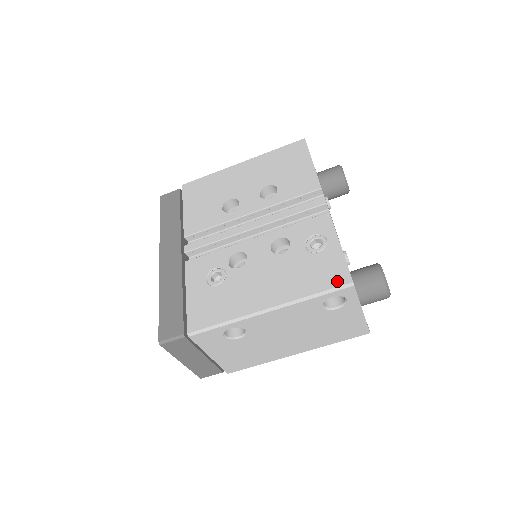
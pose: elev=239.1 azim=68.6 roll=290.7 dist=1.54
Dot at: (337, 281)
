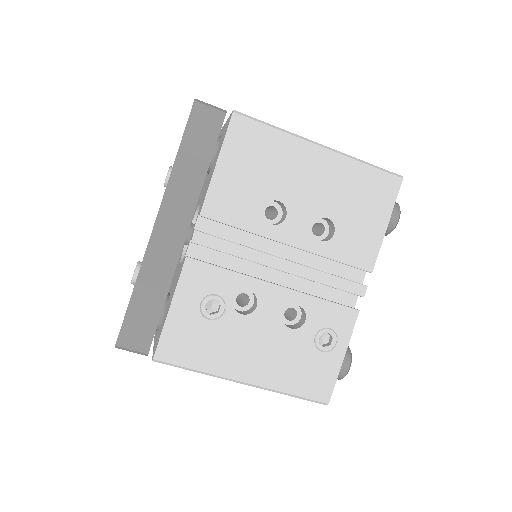
Dot at: (318, 395)
